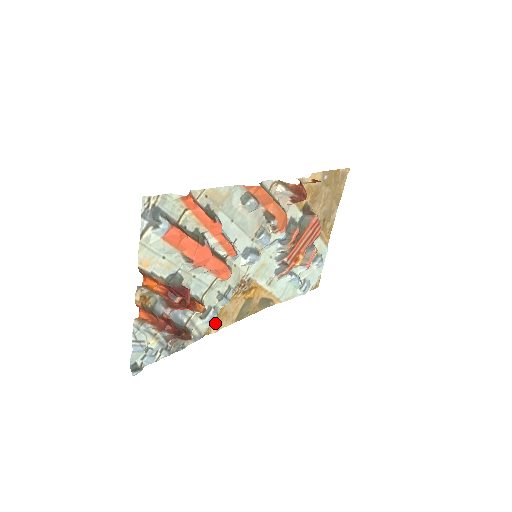
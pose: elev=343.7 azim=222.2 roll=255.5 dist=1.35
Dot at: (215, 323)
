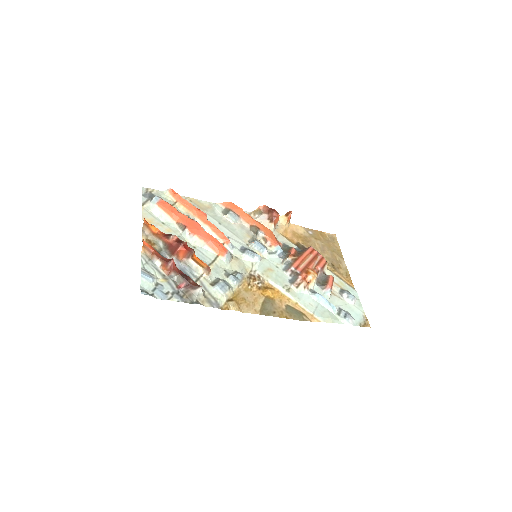
Dot at: (233, 303)
